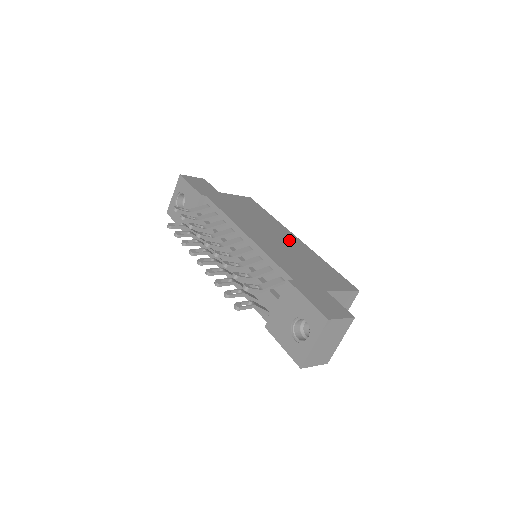
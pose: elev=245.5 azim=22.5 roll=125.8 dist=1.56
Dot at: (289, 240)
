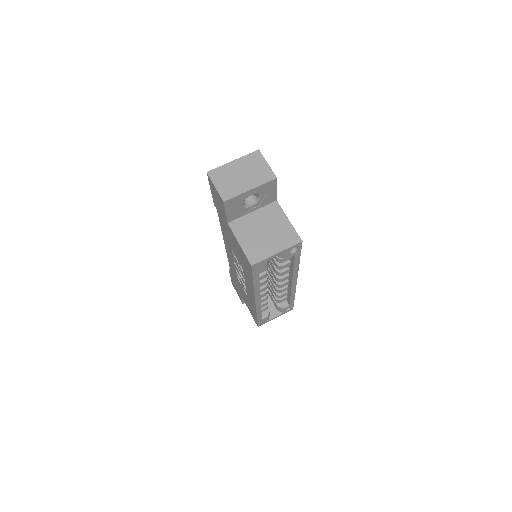
Dot at: occluded
